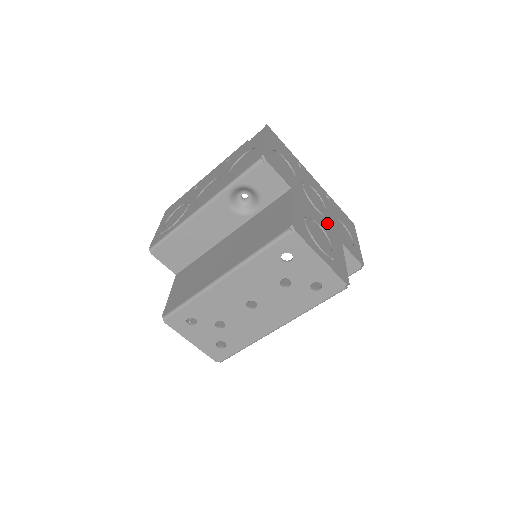
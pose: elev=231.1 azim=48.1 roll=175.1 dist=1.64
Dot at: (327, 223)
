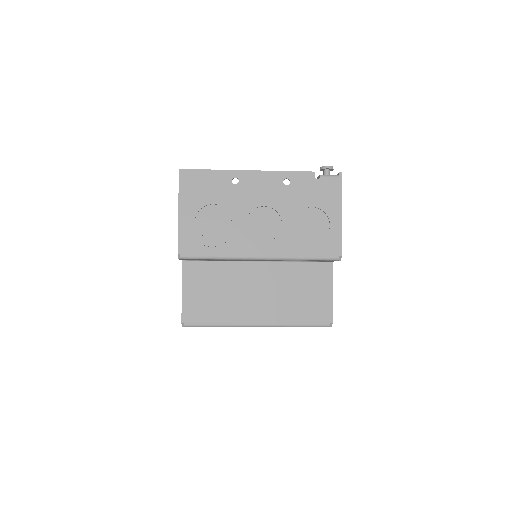
Dot at: occluded
